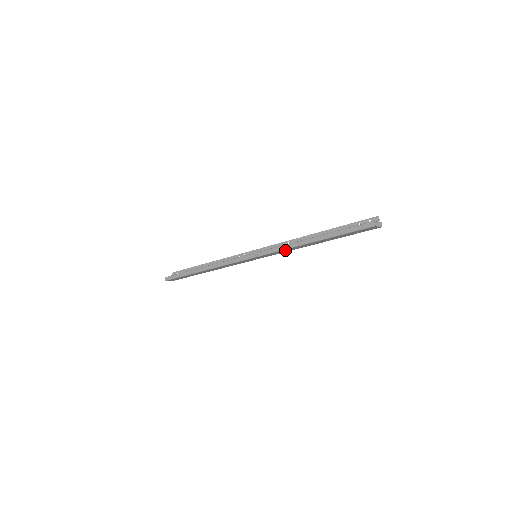
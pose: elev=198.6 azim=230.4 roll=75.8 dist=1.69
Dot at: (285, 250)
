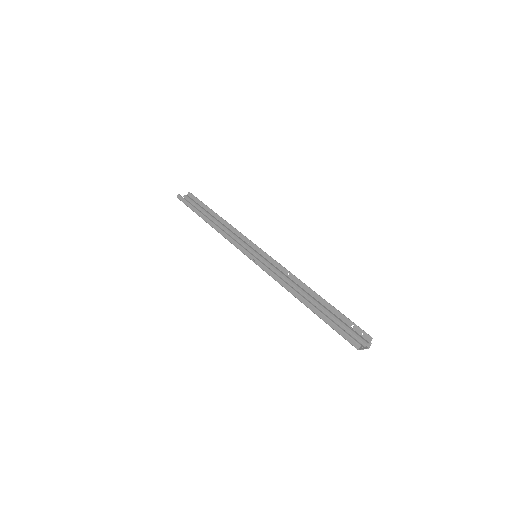
Dot at: occluded
